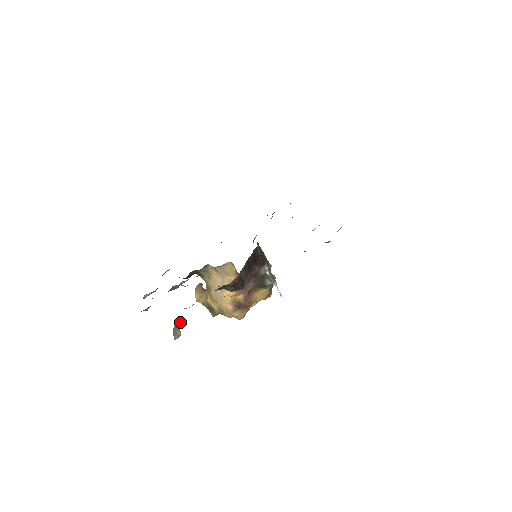
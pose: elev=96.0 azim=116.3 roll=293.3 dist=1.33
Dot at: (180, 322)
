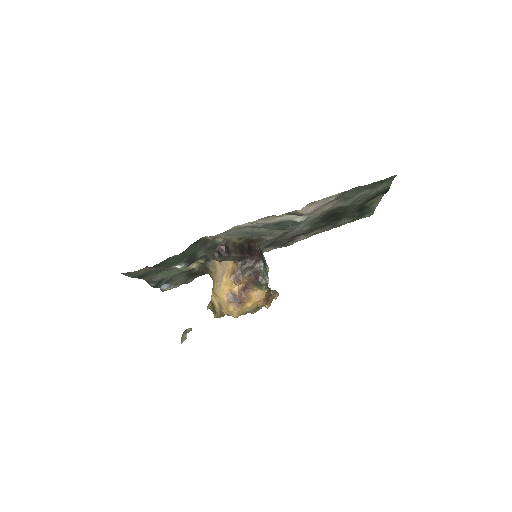
Dot at: (190, 330)
